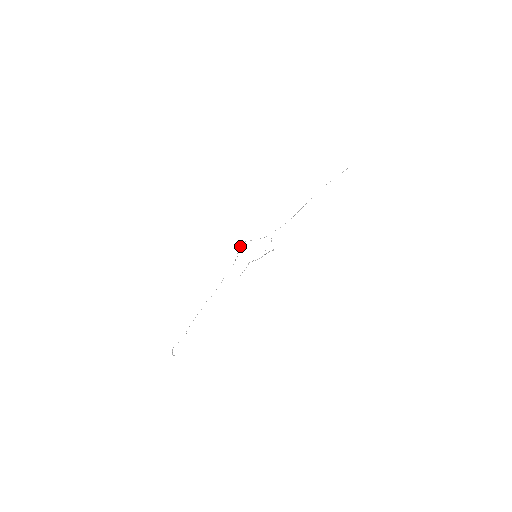
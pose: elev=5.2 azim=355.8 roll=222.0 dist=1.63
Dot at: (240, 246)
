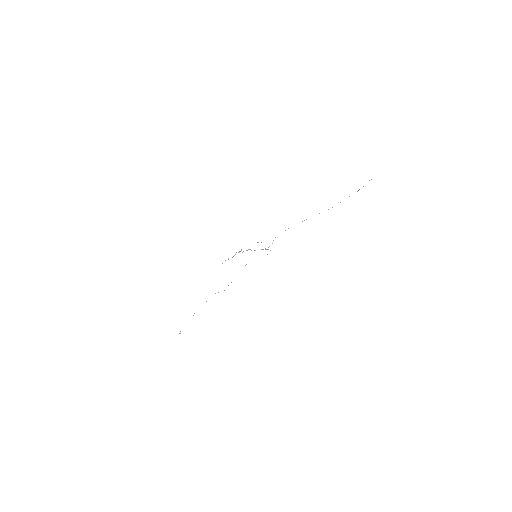
Dot at: occluded
